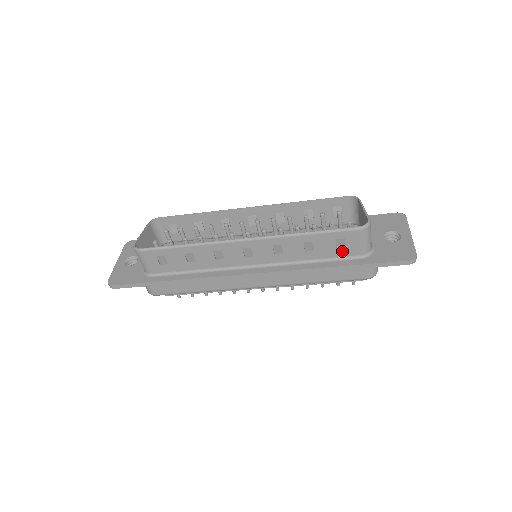
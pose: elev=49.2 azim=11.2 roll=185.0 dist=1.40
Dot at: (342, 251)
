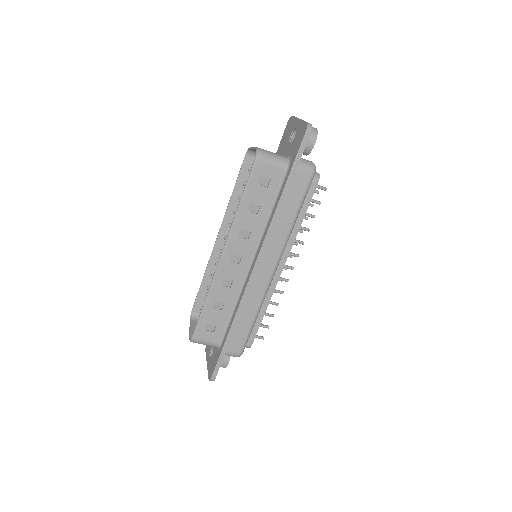
Dot at: (272, 184)
